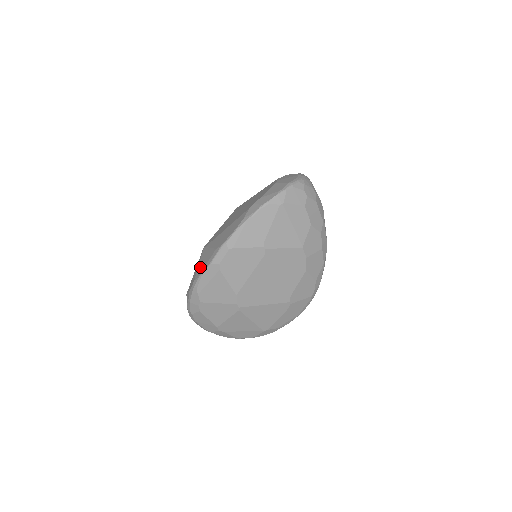
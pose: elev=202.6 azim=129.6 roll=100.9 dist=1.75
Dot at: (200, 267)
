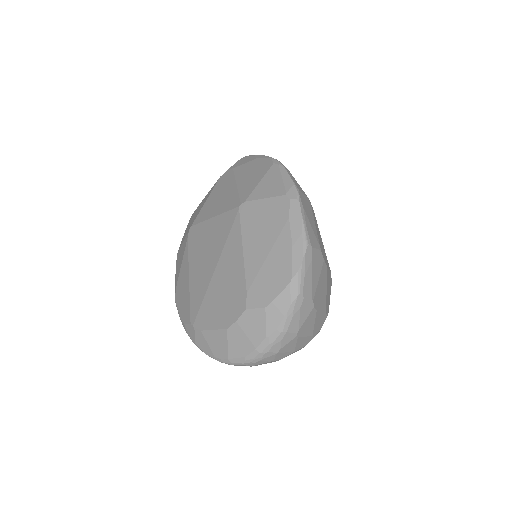
Dot at: (179, 255)
